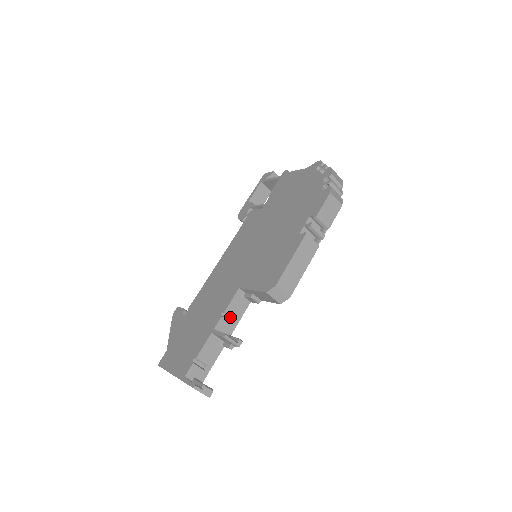
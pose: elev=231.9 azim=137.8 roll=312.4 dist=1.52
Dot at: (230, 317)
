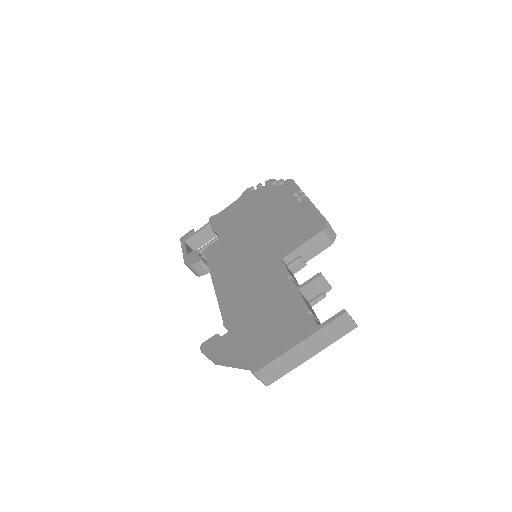
Dot at: occluded
